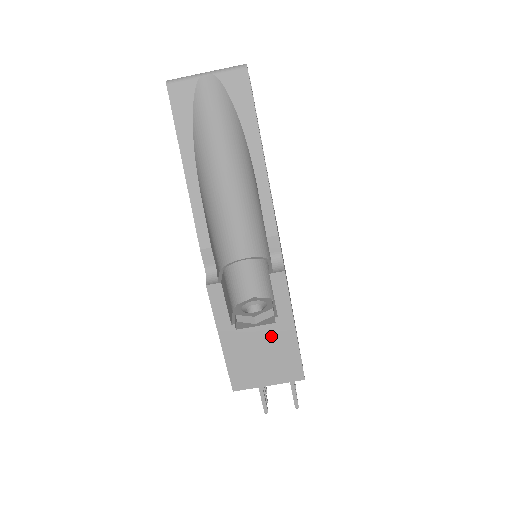
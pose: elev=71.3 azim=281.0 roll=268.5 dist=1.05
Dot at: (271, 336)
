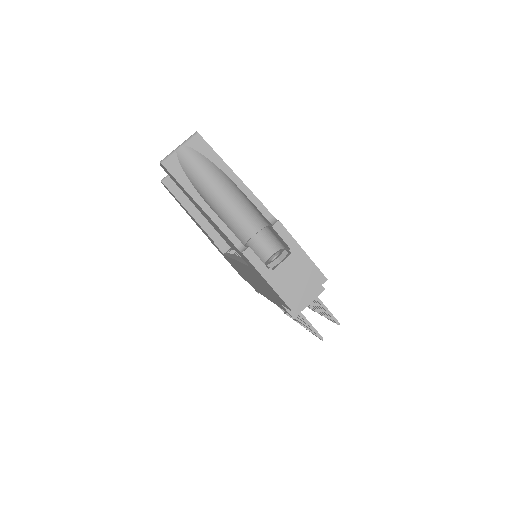
Dot at: (294, 263)
